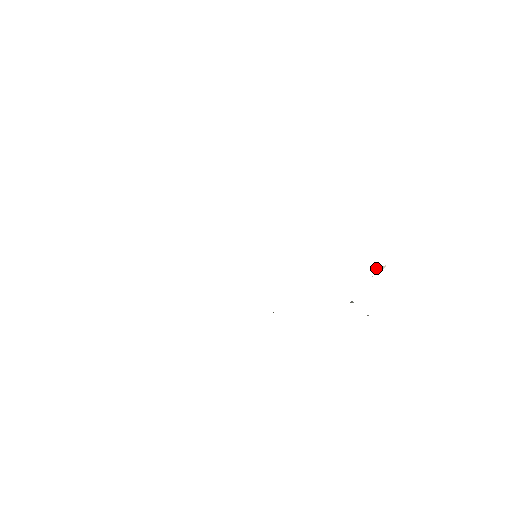
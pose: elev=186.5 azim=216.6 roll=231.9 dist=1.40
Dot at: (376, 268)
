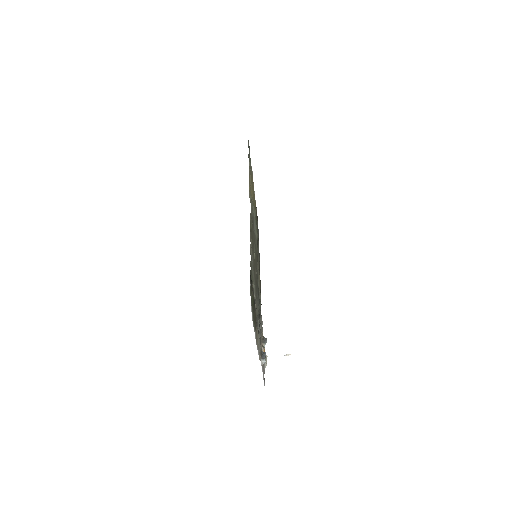
Dot at: (264, 362)
